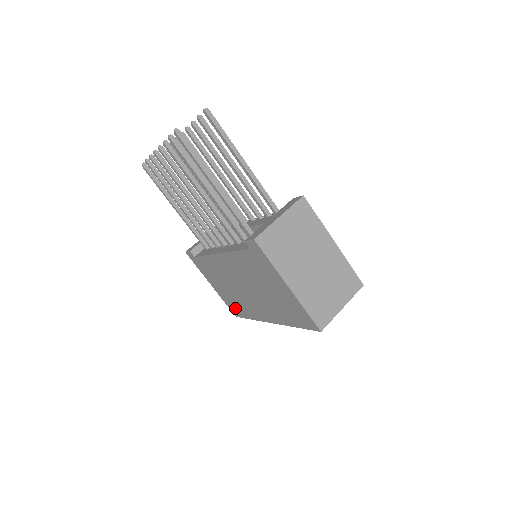
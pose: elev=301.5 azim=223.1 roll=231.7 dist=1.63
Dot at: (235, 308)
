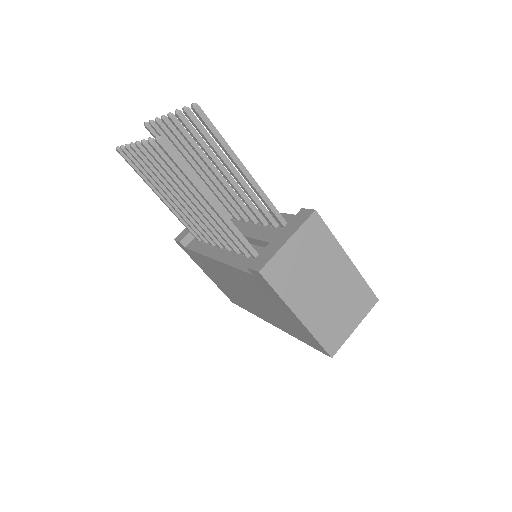
Dot at: (232, 298)
